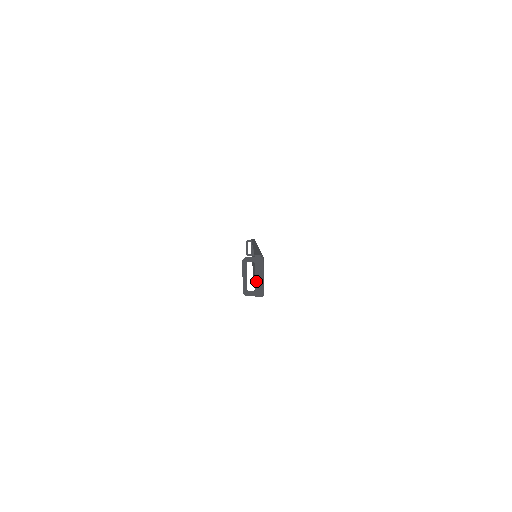
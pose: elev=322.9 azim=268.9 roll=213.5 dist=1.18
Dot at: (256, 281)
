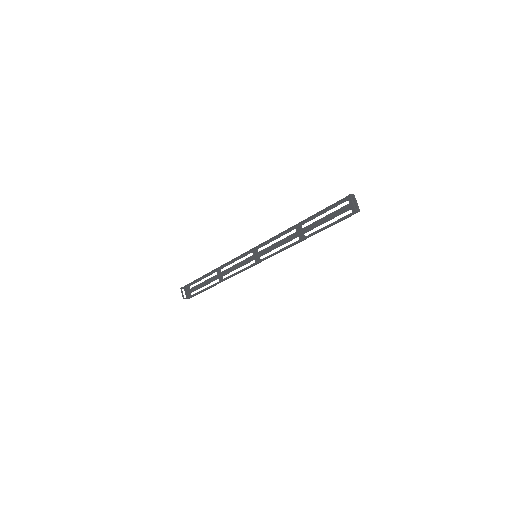
Dot at: (356, 204)
